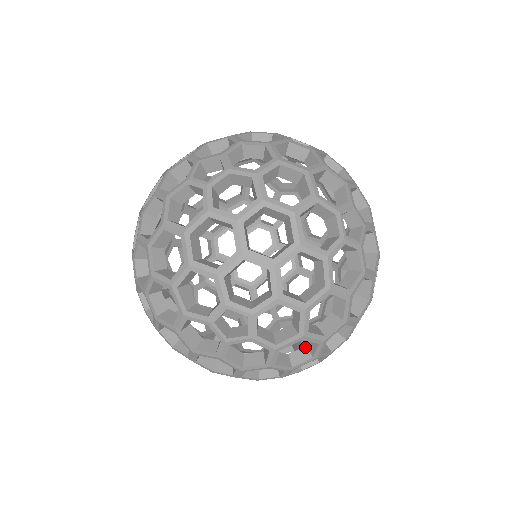
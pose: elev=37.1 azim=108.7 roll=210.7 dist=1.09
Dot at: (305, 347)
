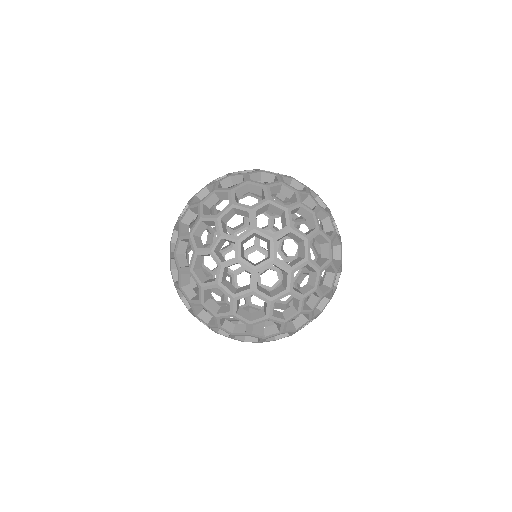
Dot at: occluded
